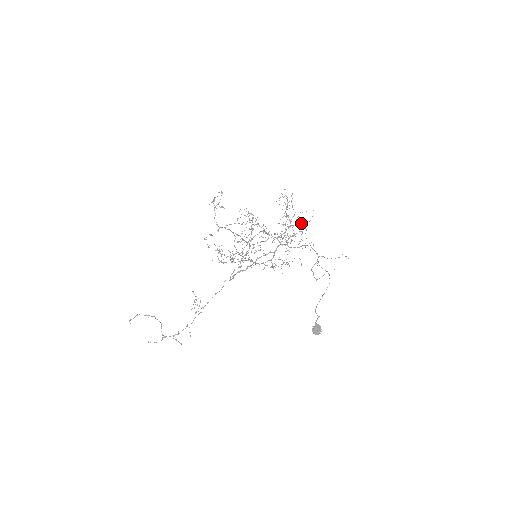
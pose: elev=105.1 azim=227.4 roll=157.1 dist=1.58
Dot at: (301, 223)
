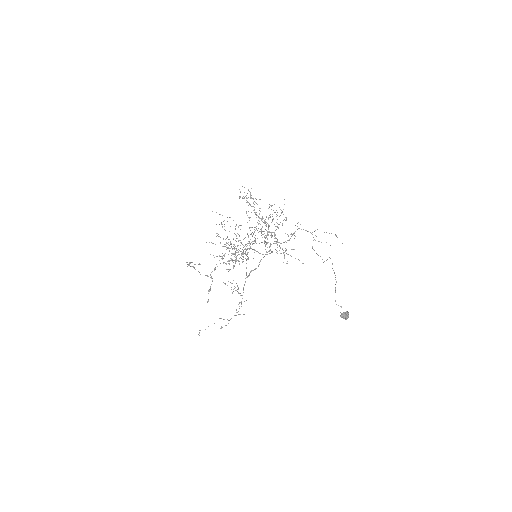
Dot at: (277, 215)
